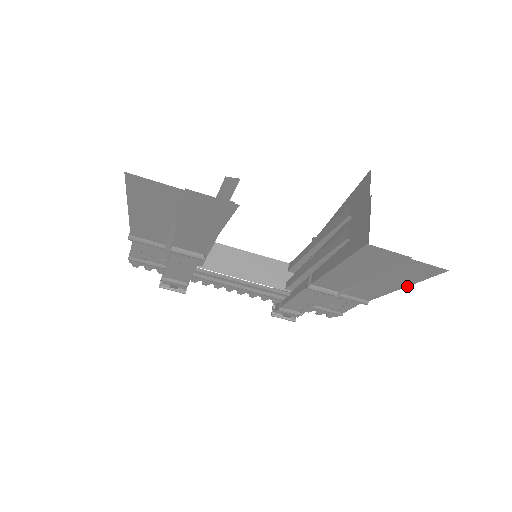
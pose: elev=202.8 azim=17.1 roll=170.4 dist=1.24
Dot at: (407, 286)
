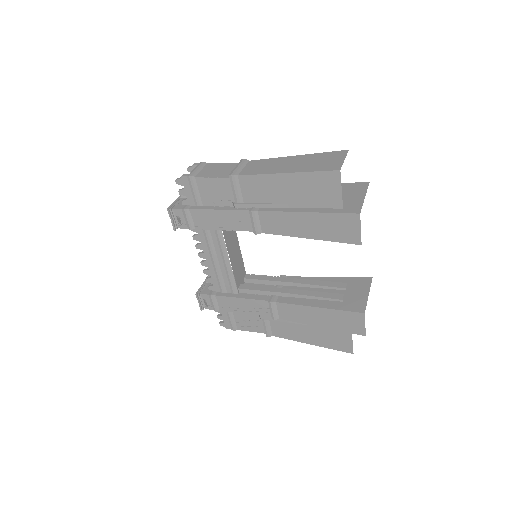
Dot at: (315, 345)
